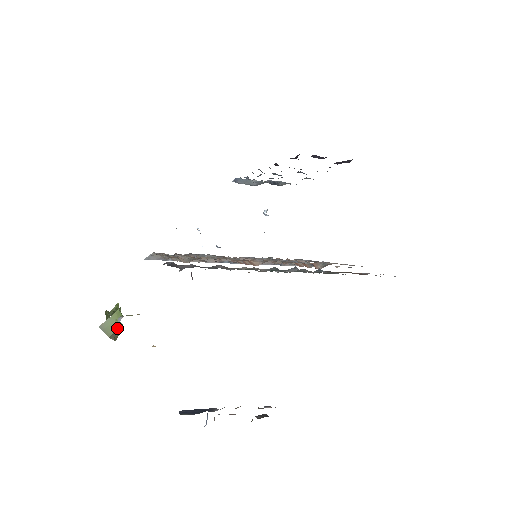
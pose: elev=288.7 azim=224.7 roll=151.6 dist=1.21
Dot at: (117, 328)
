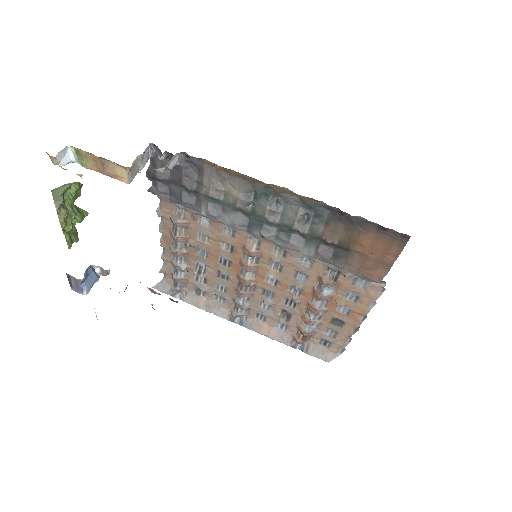
Dot at: (66, 189)
